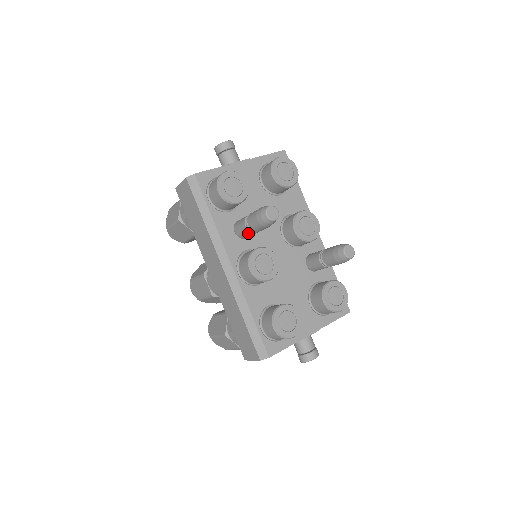
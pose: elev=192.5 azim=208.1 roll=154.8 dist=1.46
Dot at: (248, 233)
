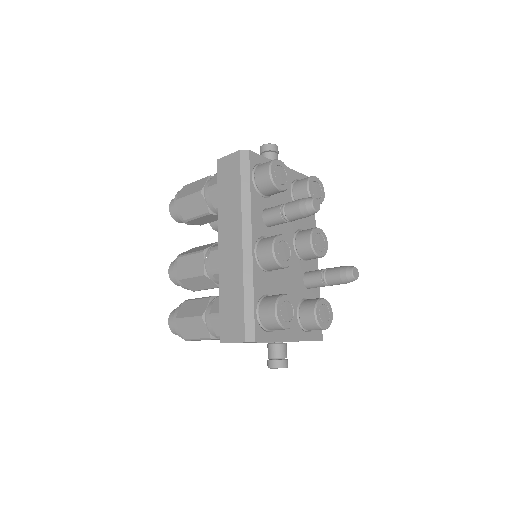
Dot at: (278, 219)
